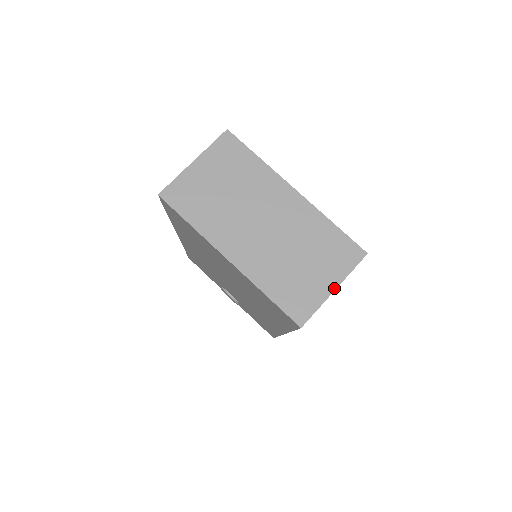
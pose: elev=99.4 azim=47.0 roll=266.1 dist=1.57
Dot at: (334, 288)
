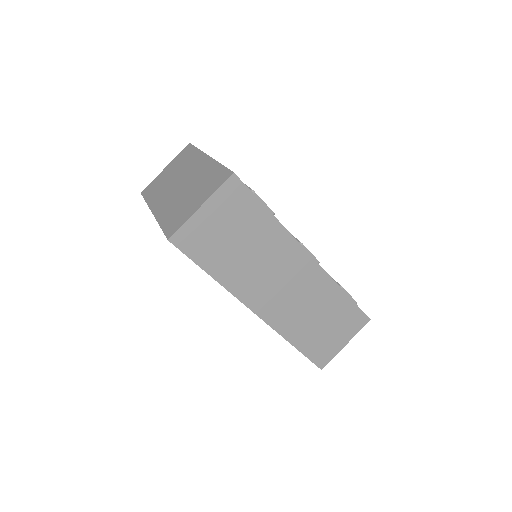
Dot at: (201, 205)
